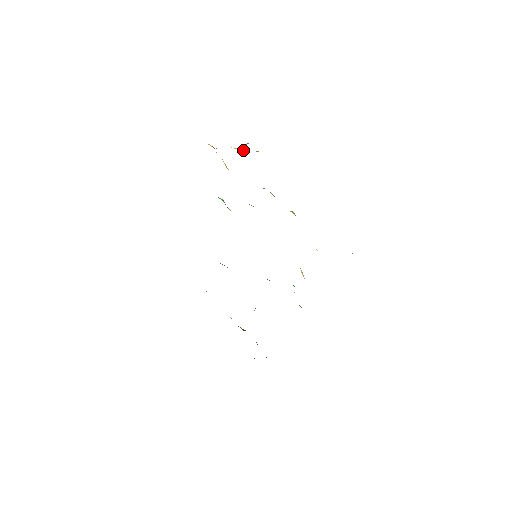
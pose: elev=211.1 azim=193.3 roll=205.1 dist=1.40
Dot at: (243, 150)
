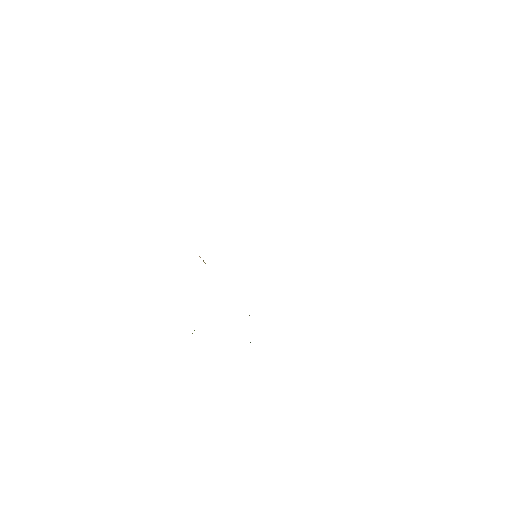
Dot at: occluded
